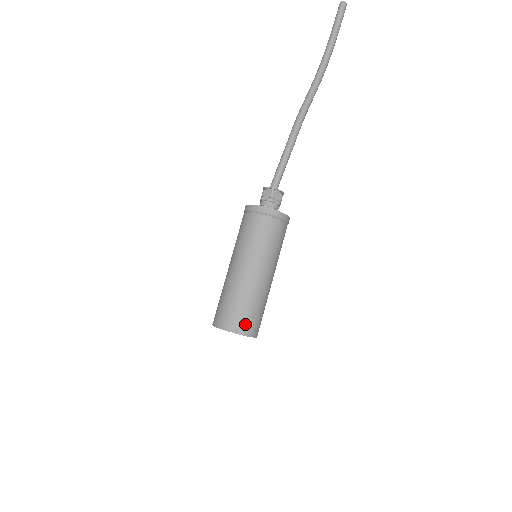
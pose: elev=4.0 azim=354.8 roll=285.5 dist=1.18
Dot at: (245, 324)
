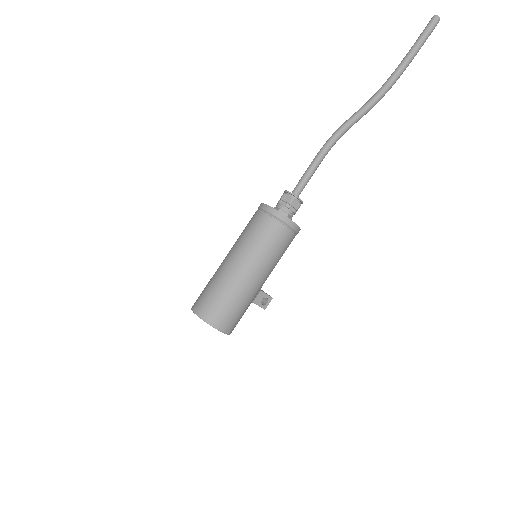
Dot at: (203, 306)
